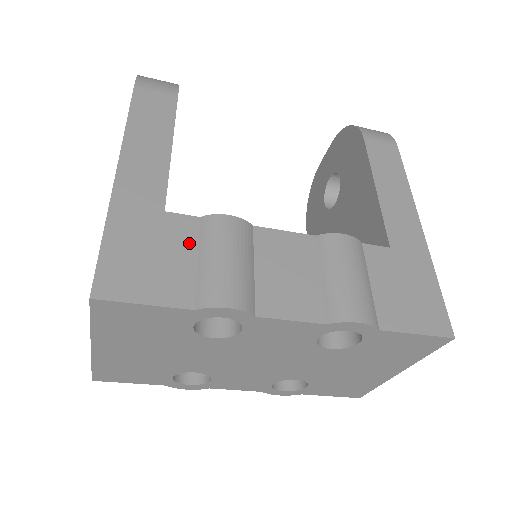
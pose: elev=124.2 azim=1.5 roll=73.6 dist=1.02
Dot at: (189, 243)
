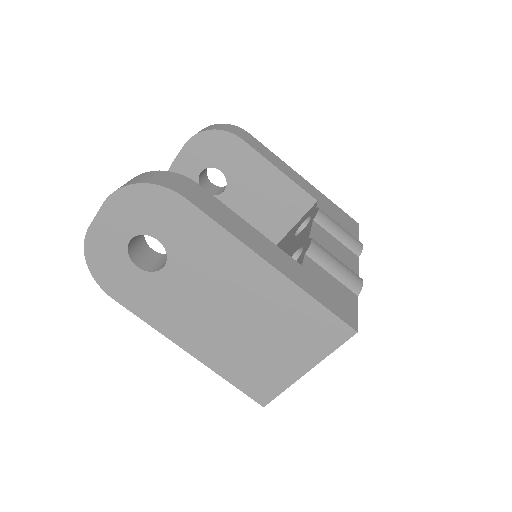
Dot at: (322, 271)
